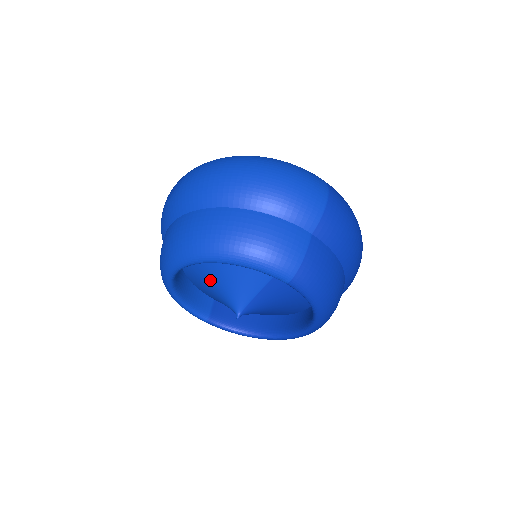
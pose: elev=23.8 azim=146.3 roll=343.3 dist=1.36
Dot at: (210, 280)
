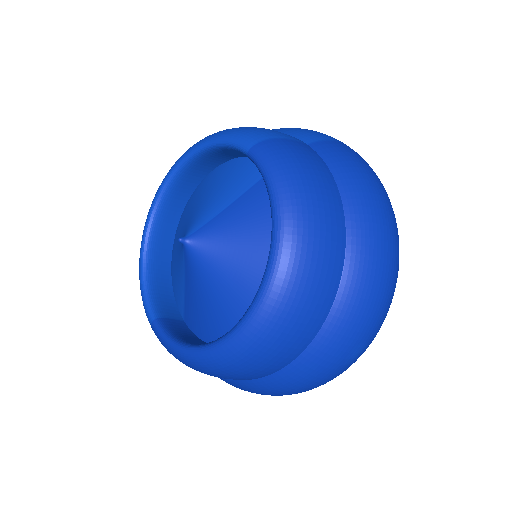
Dot at: (184, 224)
